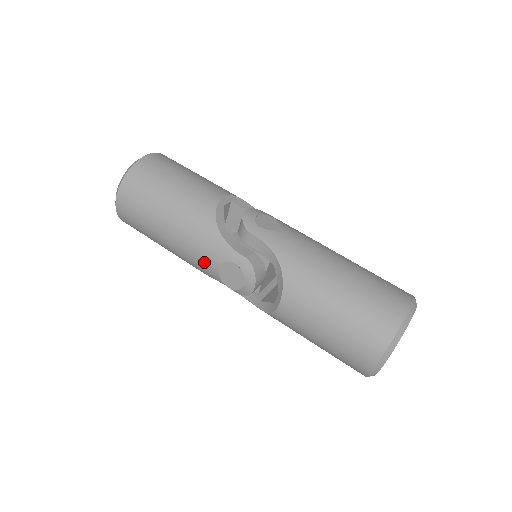
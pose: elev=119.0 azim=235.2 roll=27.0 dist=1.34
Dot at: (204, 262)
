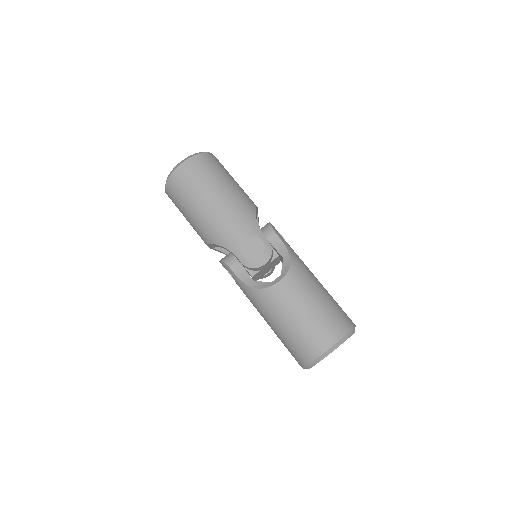
Dot at: (233, 232)
